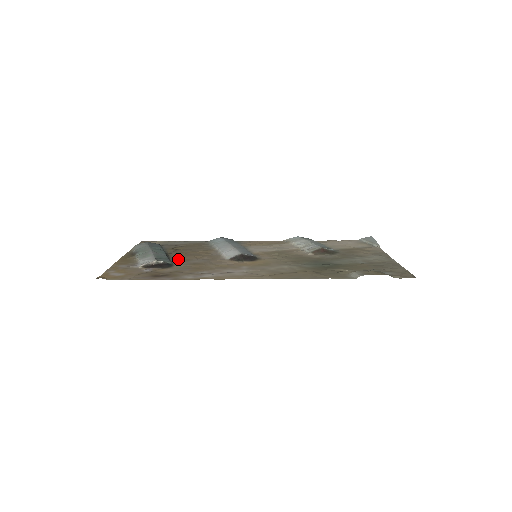
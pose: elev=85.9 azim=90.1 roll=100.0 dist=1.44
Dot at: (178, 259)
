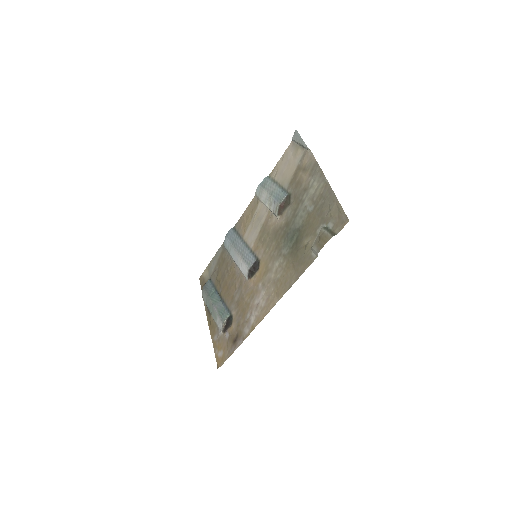
Dot at: (228, 301)
